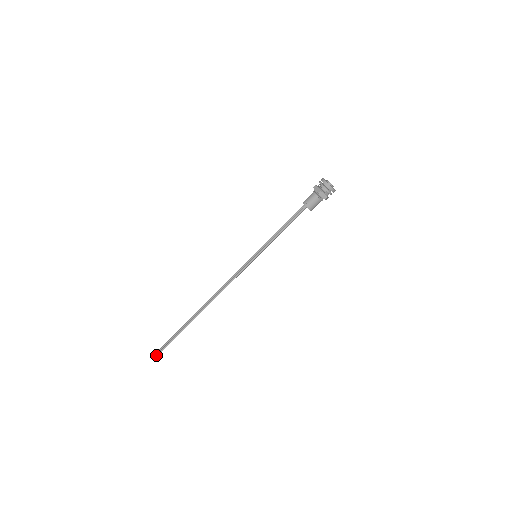
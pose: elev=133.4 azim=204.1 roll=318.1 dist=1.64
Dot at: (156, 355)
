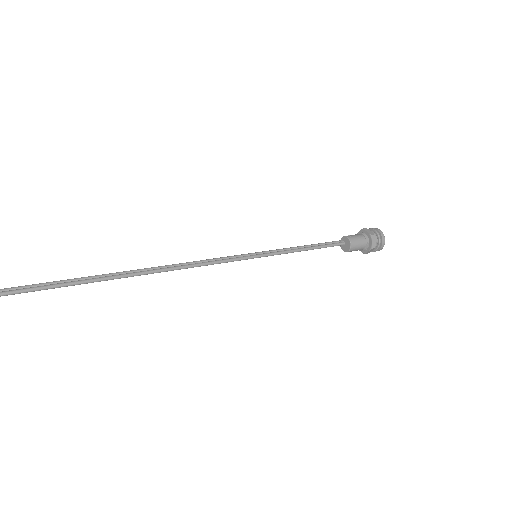
Dot at: out of frame
